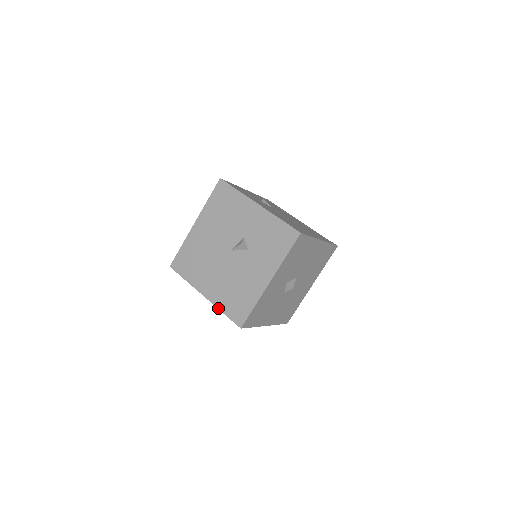
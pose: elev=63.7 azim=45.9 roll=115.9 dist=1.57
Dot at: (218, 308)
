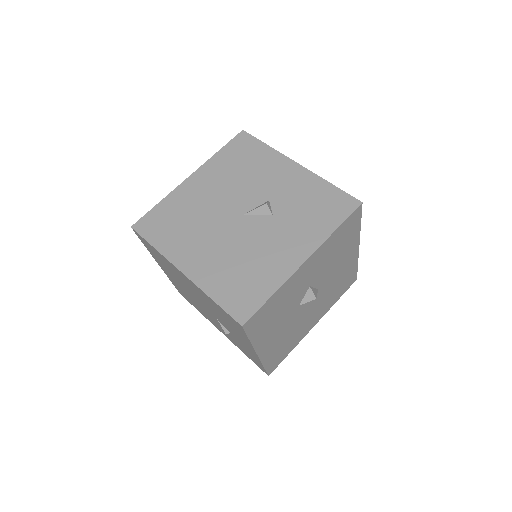
Dot at: (205, 292)
